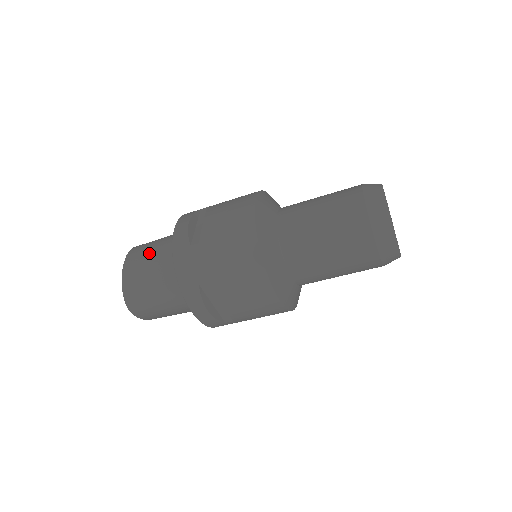
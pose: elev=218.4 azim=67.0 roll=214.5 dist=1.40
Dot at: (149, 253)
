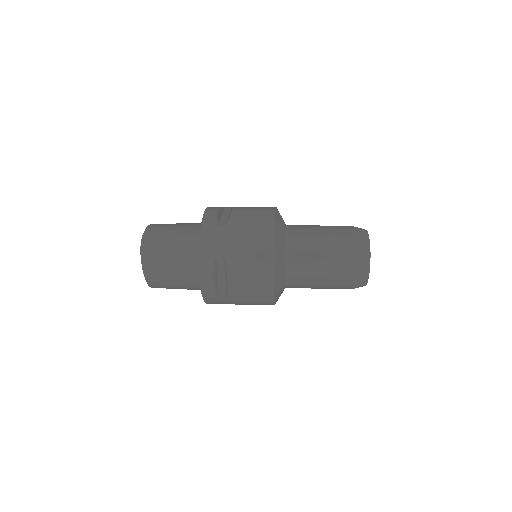
Dot at: (168, 271)
